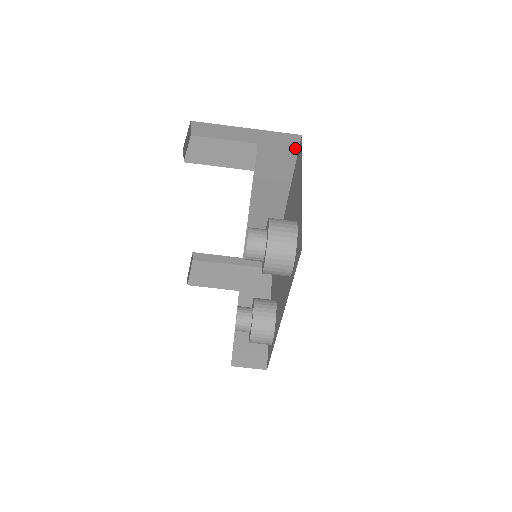
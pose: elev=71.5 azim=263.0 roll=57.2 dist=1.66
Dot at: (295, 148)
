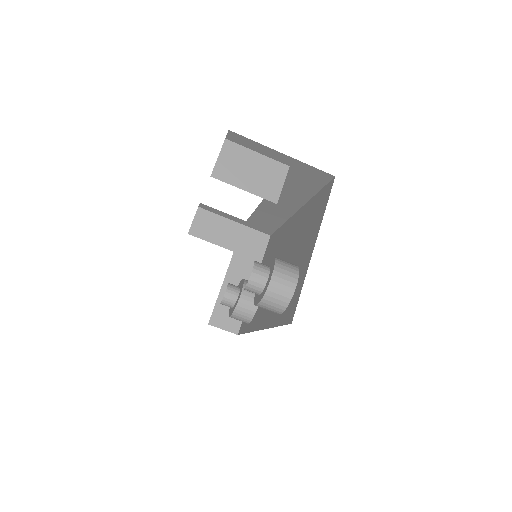
Dot at: (325, 181)
